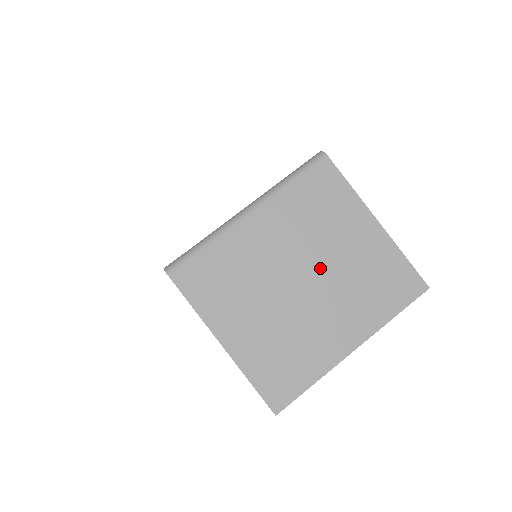
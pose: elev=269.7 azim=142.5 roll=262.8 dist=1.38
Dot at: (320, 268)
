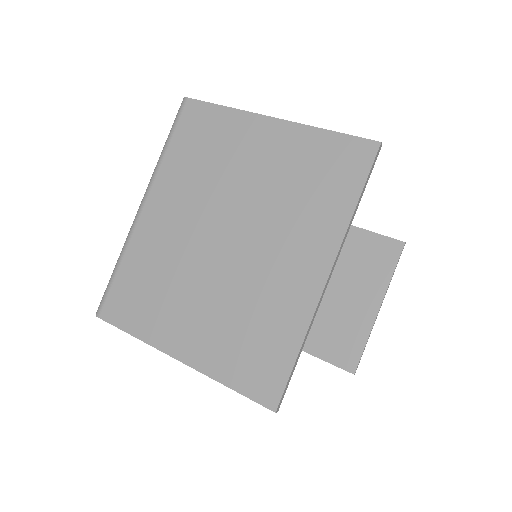
Dot at: (238, 210)
